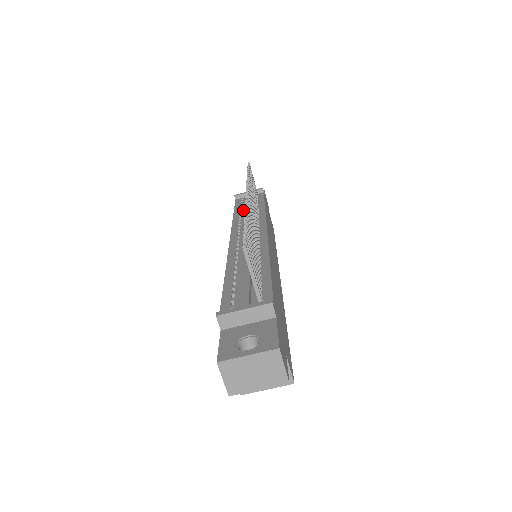
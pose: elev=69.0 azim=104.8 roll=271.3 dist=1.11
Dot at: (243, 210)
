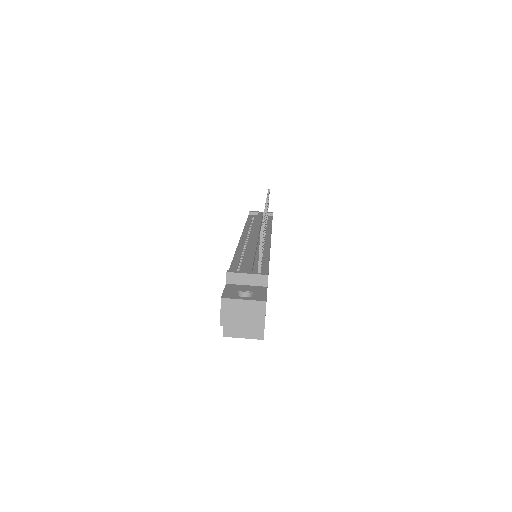
Dot at: (254, 222)
